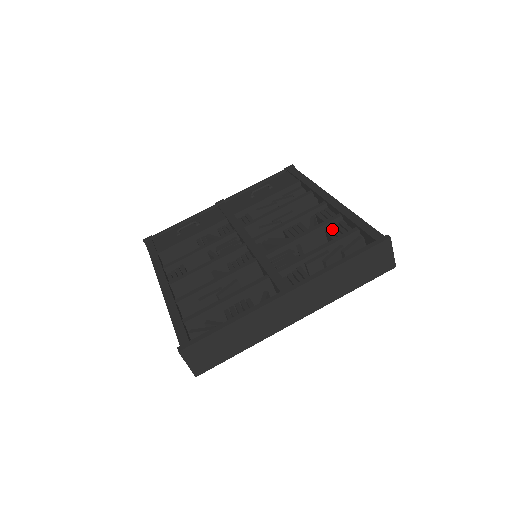
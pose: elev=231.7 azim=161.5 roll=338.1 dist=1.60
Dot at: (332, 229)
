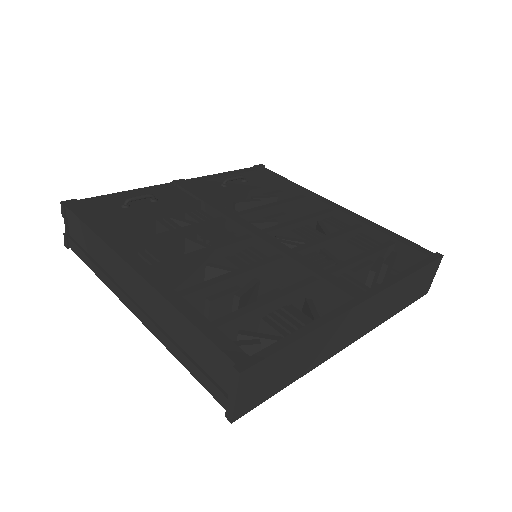
Dot at: (354, 239)
